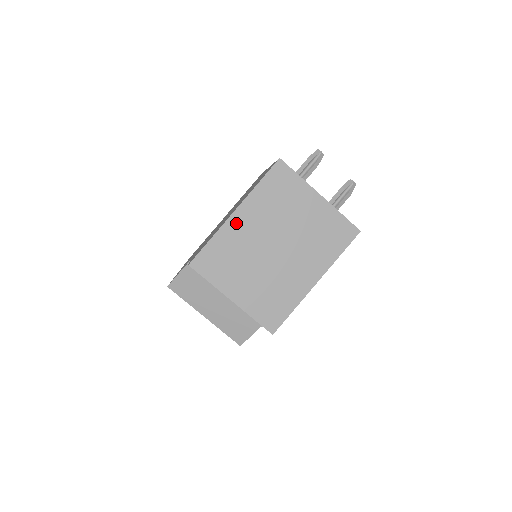
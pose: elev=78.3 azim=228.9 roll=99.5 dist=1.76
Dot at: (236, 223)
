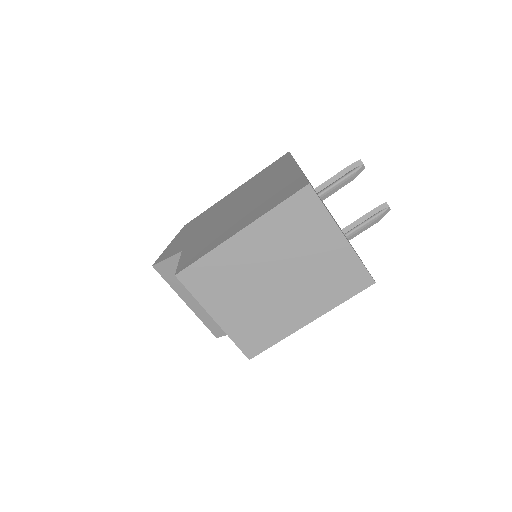
Dot at: (239, 244)
